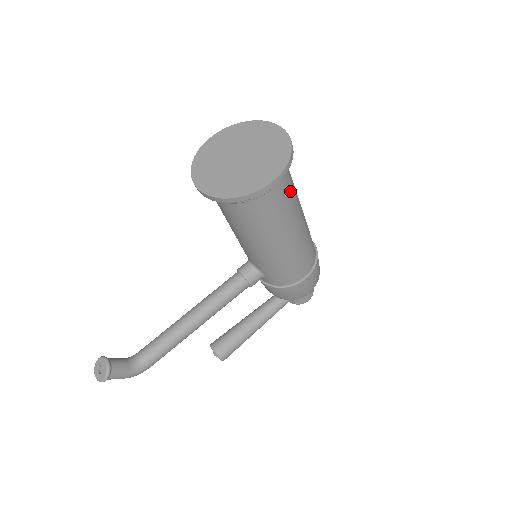
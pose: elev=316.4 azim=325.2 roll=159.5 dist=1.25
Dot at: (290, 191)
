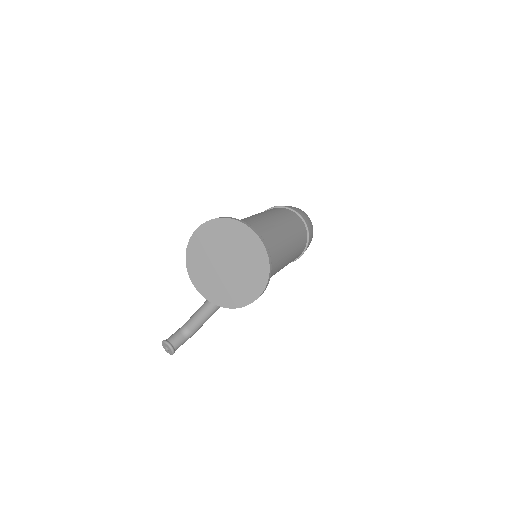
Dot at: (274, 263)
